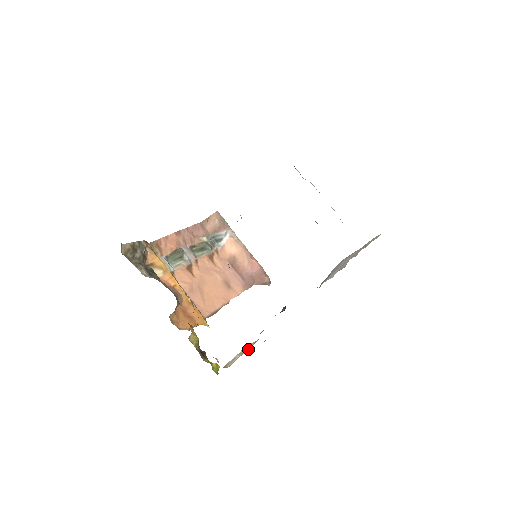
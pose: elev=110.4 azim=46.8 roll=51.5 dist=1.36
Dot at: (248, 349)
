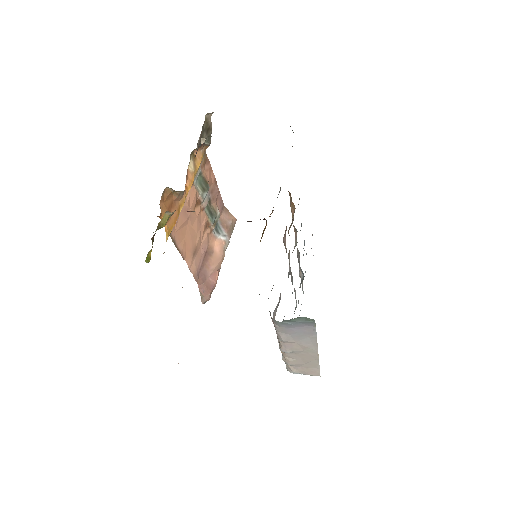
Dot at: occluded
